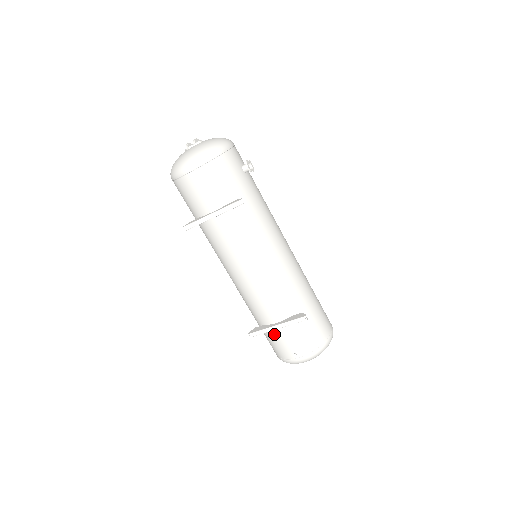
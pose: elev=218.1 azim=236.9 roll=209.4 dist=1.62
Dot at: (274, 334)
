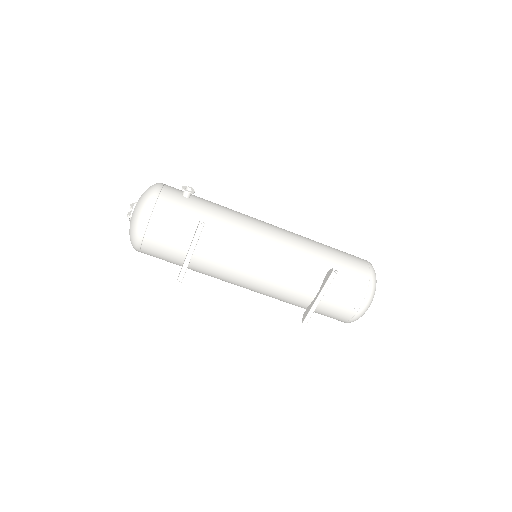
Dot at: (323, 306)
